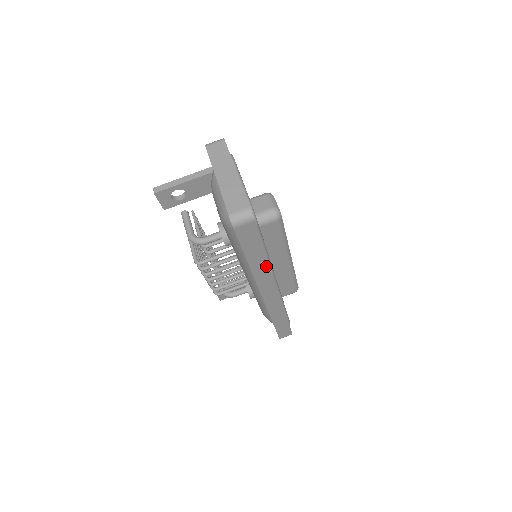
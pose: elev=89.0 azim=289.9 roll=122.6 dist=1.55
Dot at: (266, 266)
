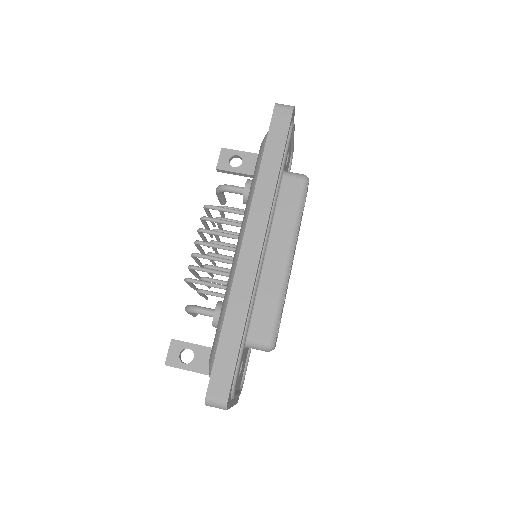
Dot at: (273, 183)
